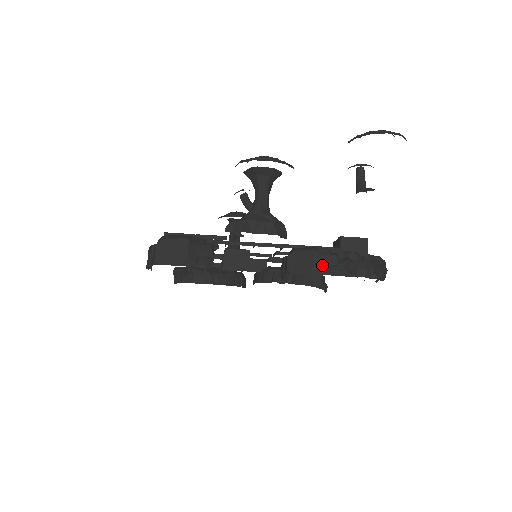
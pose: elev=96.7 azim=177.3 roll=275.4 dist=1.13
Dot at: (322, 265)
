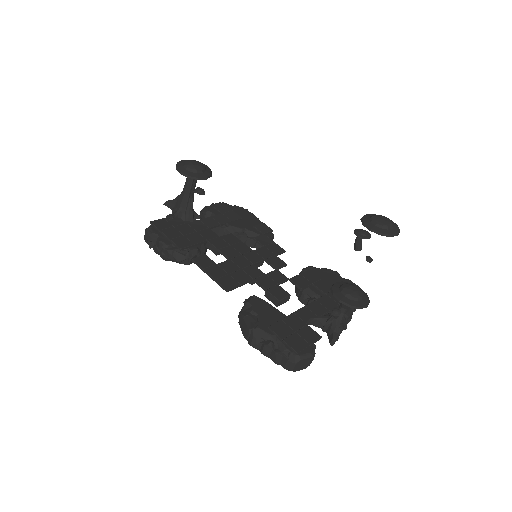
Dot at: (347, 321)
